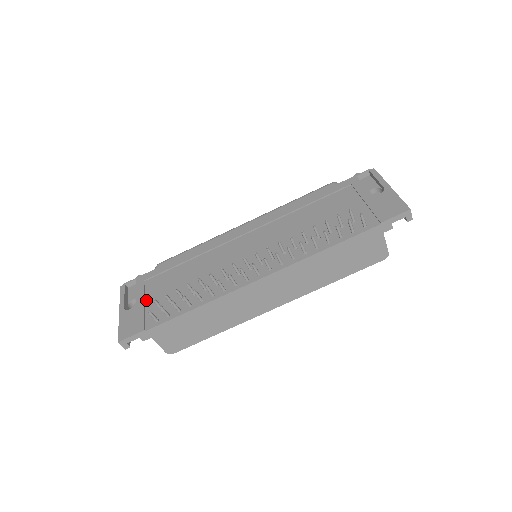
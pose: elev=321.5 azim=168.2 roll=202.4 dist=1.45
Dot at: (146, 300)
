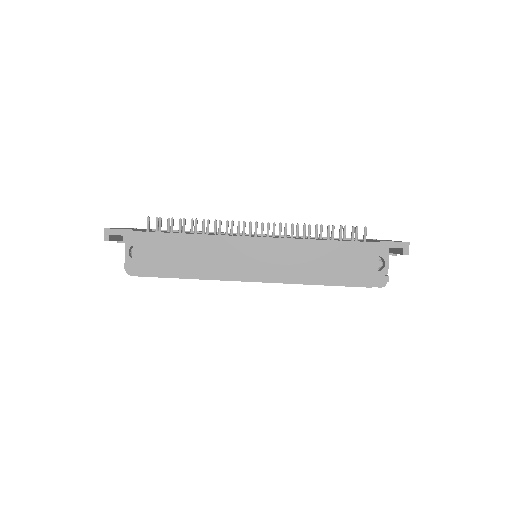
Dot at: occluded
